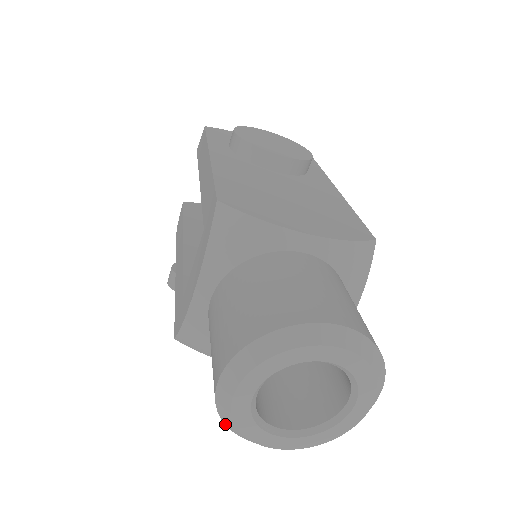
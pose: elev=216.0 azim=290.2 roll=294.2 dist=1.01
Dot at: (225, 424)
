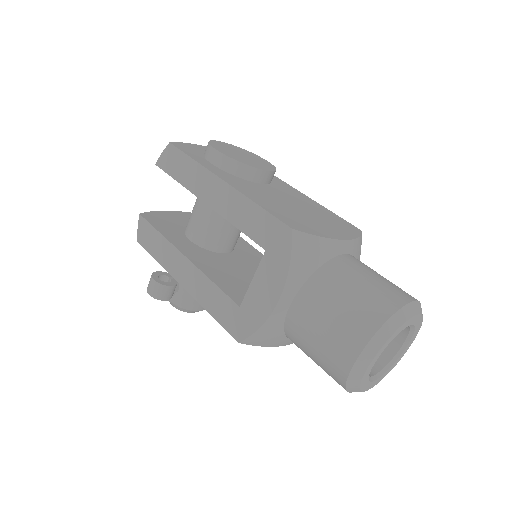
Dot at: (346, 387)
